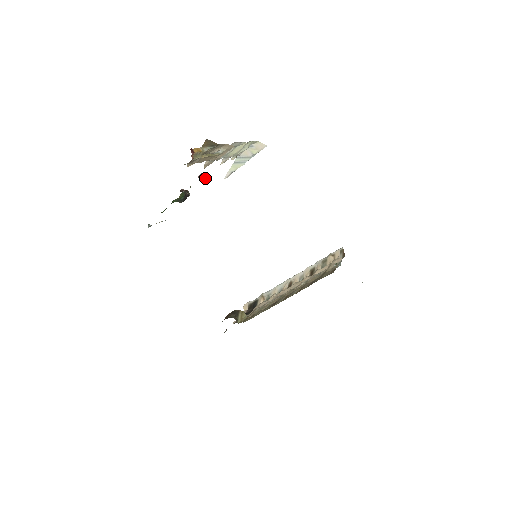
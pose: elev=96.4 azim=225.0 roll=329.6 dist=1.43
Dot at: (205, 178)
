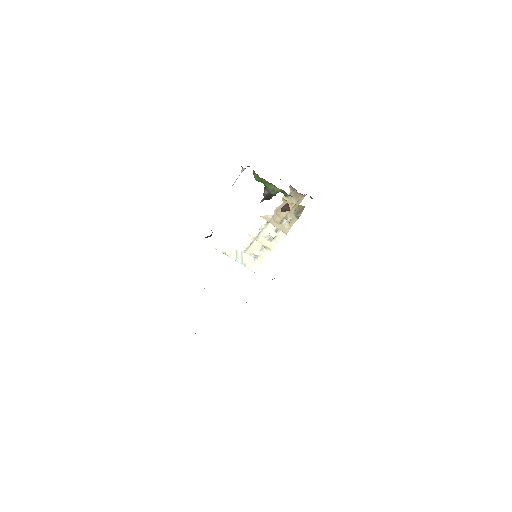
Dot at: (289, 207)
